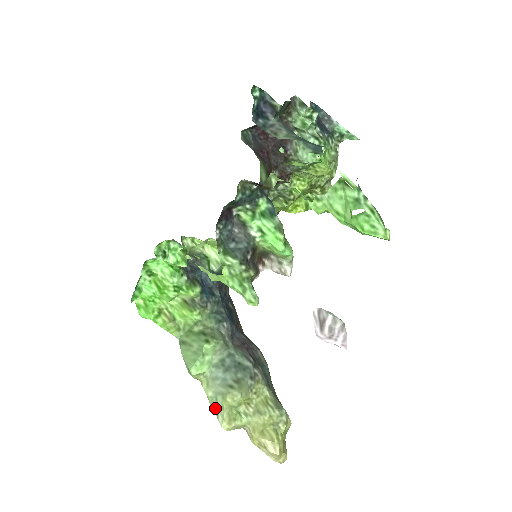
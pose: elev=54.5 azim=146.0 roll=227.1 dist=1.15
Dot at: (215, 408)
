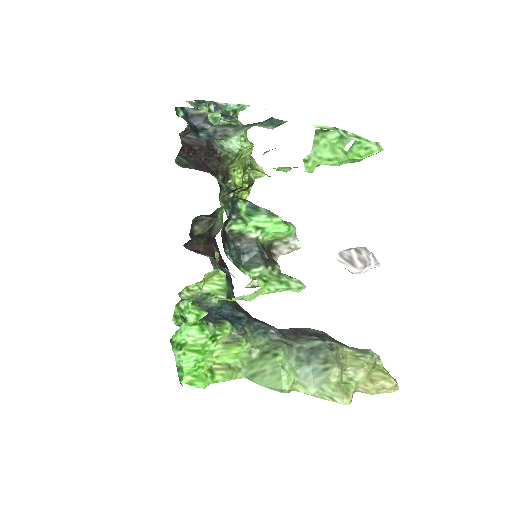
Dot at: (327, 397)
